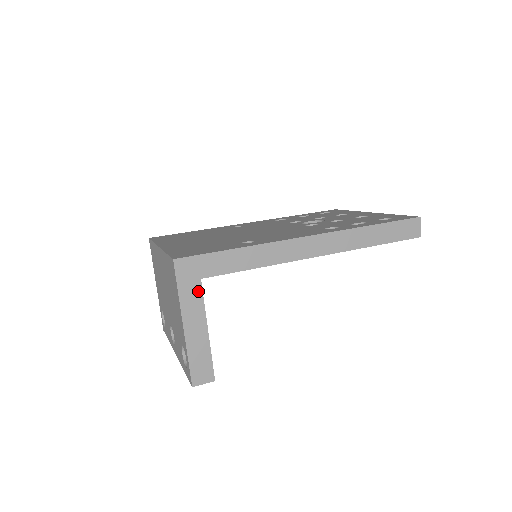
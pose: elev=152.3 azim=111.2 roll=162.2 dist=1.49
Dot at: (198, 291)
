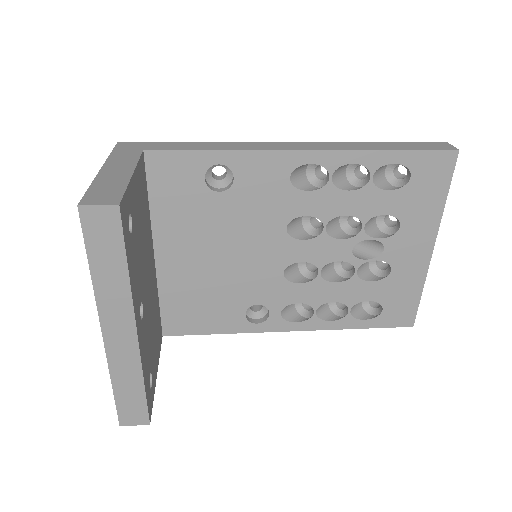
Dot at: (135, 155)
